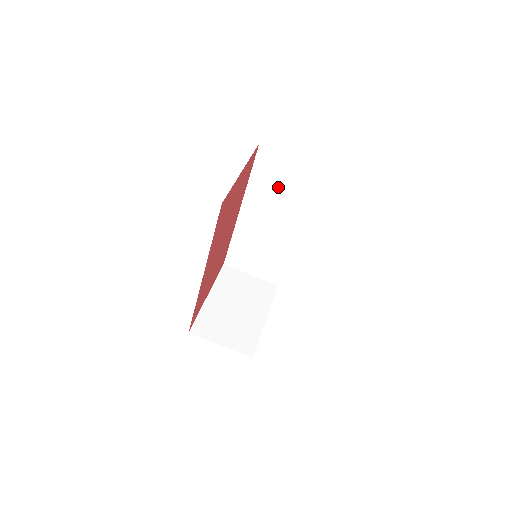
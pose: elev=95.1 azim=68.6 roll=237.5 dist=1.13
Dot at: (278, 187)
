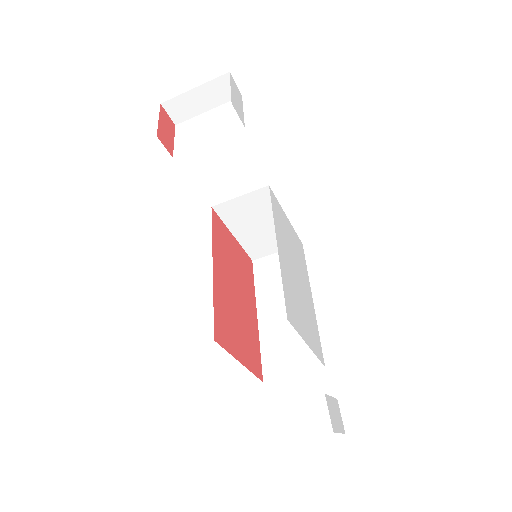
Dot at: occluded
